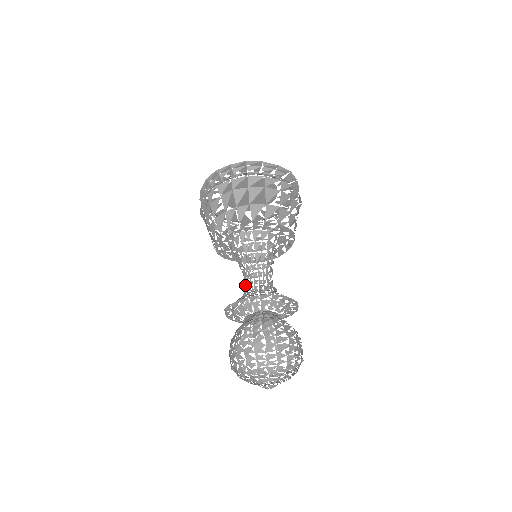
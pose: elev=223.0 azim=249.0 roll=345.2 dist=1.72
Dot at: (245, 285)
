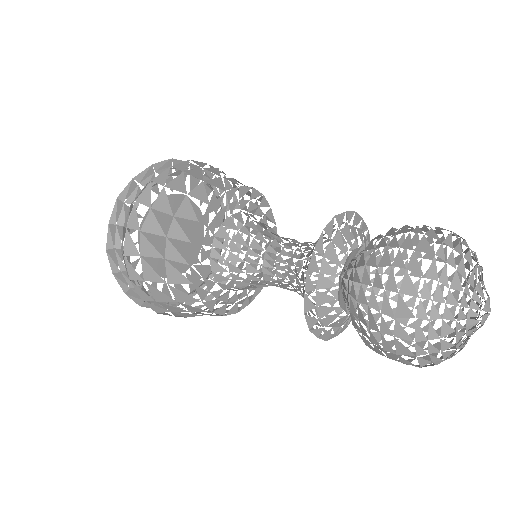
Dot at: occluded
